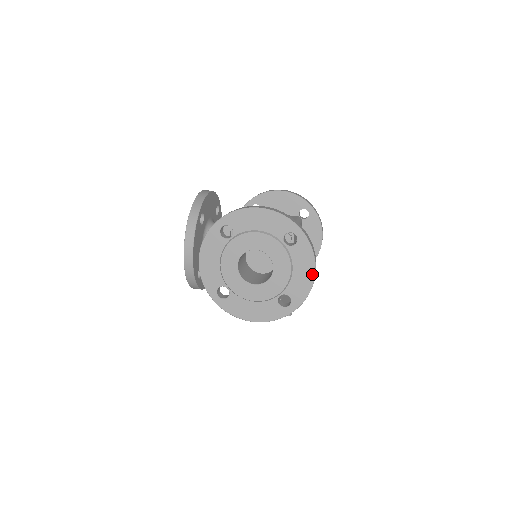
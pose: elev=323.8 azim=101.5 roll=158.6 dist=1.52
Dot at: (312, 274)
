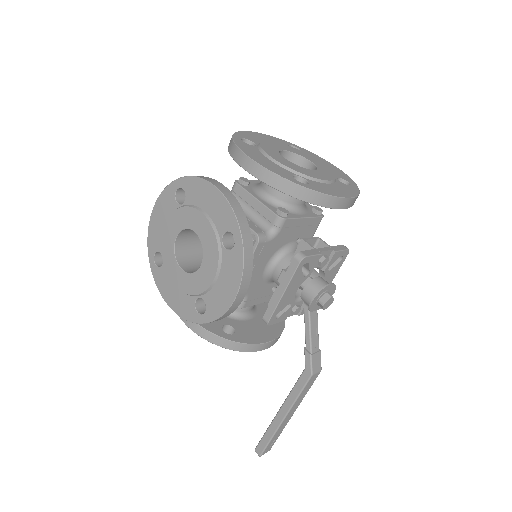
Dot at: (333, 165)
